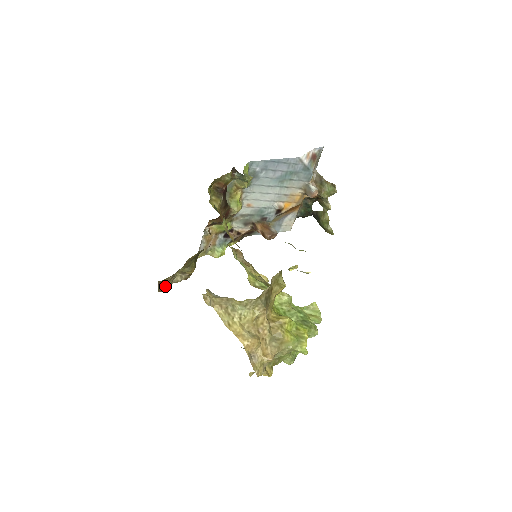
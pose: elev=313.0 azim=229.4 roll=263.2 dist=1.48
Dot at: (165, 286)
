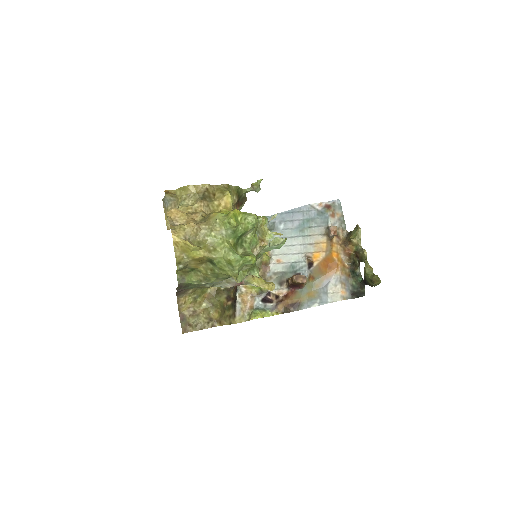
Dot at: (187, 322)
